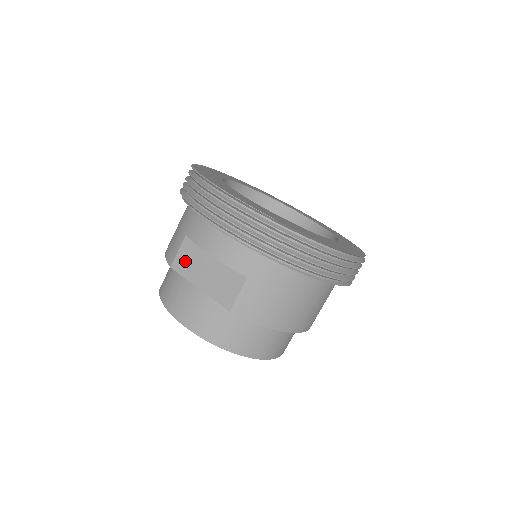
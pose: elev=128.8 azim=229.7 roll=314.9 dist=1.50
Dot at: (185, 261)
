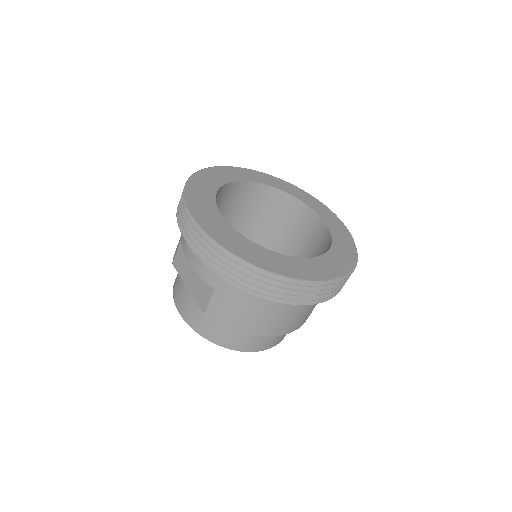
Dot at: (180, 262)
